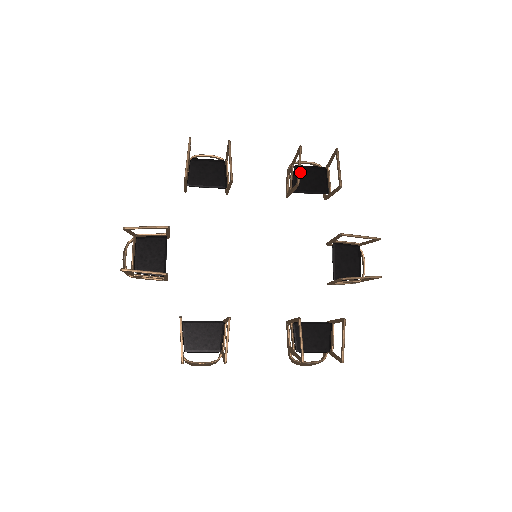
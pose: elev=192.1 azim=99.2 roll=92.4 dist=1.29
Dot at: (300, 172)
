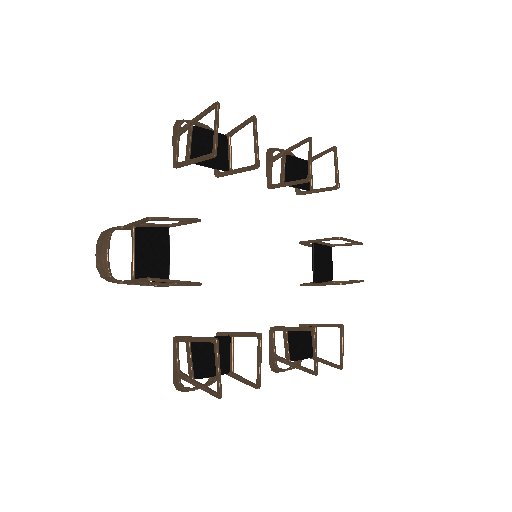
Dot at: (290, 163)
